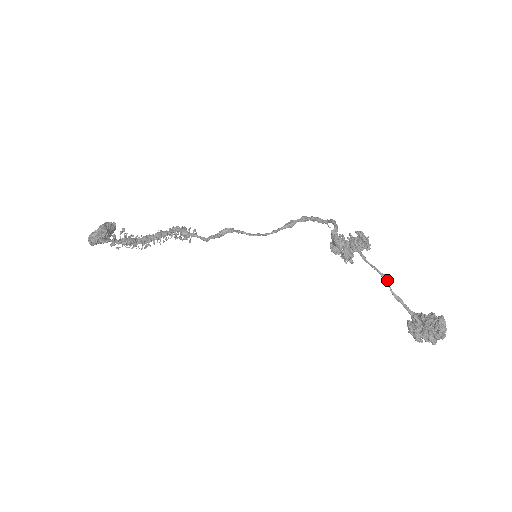
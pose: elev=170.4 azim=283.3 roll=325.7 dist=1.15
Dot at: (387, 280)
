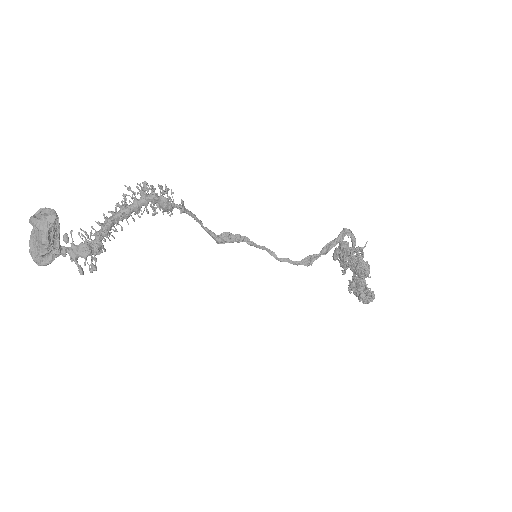
Dot at: occluded
